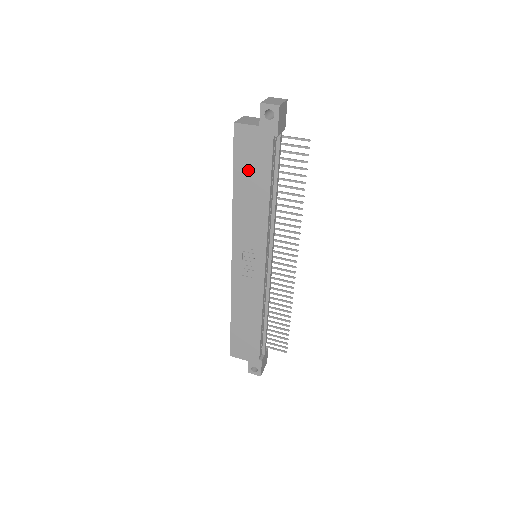
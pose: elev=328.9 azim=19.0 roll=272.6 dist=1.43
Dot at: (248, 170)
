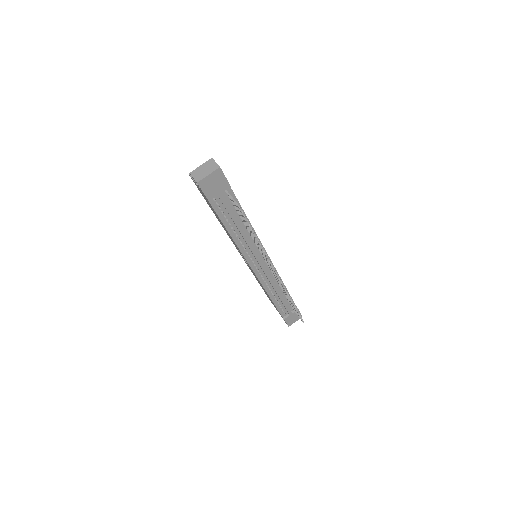
Dot at: occluded
